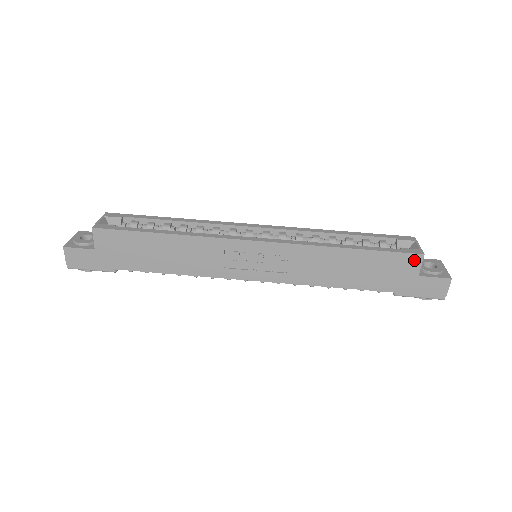
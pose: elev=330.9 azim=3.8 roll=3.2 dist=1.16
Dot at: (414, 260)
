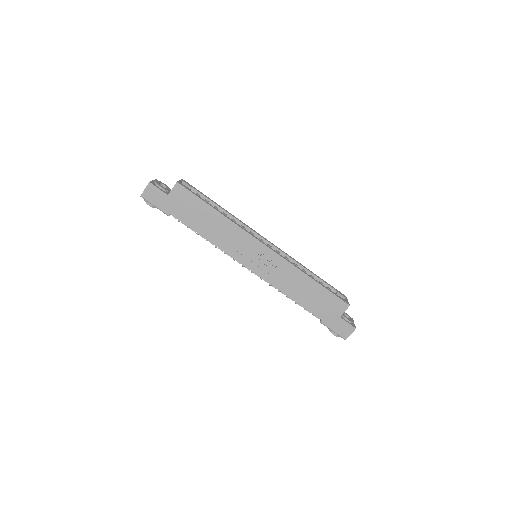
Dot at: (343, 306)
